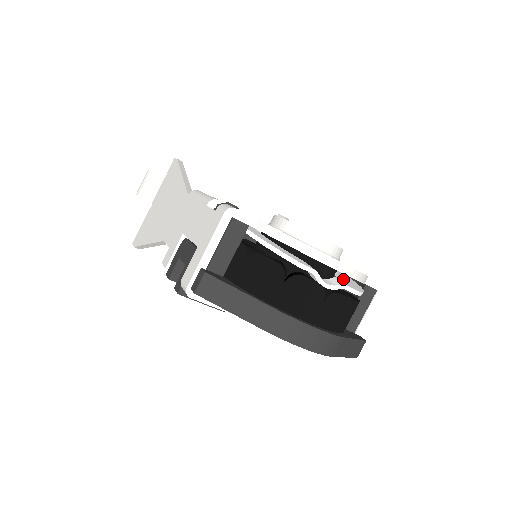
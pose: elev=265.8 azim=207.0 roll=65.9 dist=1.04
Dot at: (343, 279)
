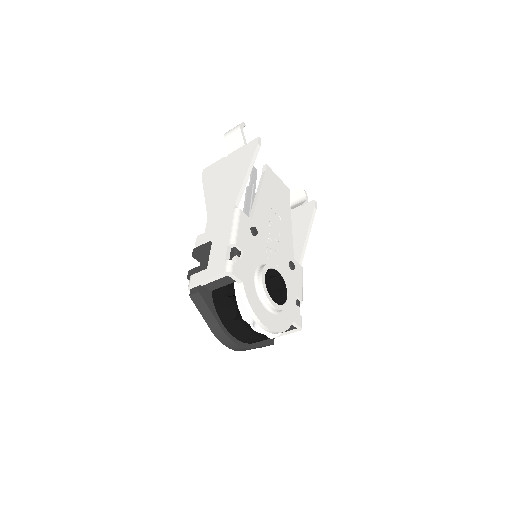
Dot at: occluded
